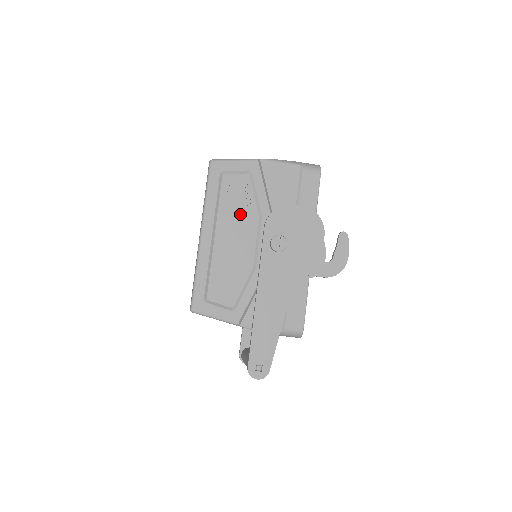
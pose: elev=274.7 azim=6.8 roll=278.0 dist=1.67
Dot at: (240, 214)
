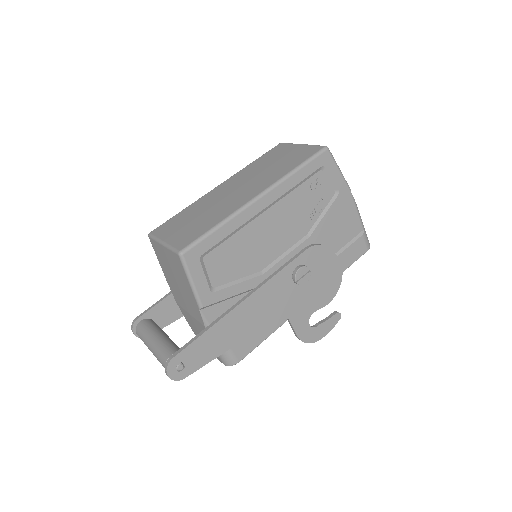
Dot at: (299, 216)
